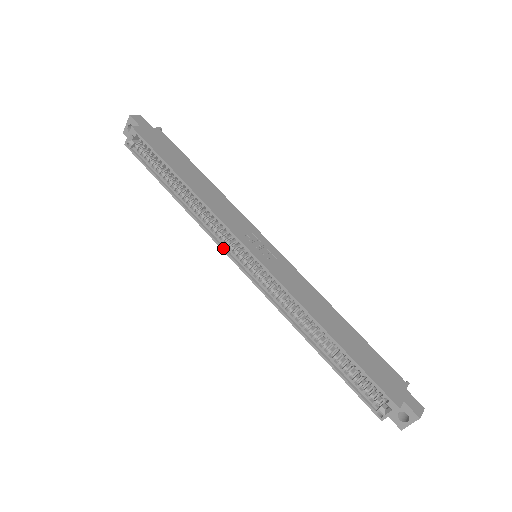
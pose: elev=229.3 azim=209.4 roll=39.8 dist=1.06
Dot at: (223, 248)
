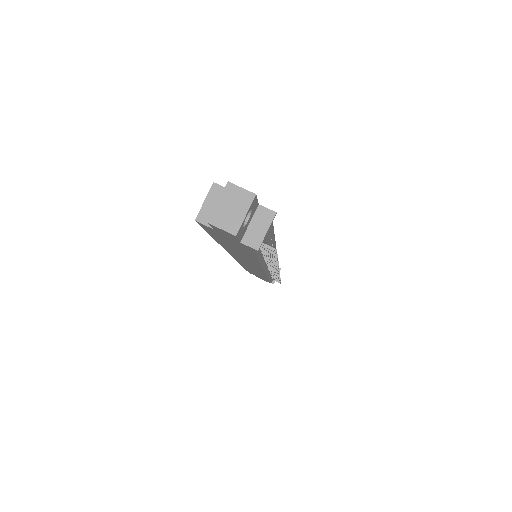
Dot at: occluded
